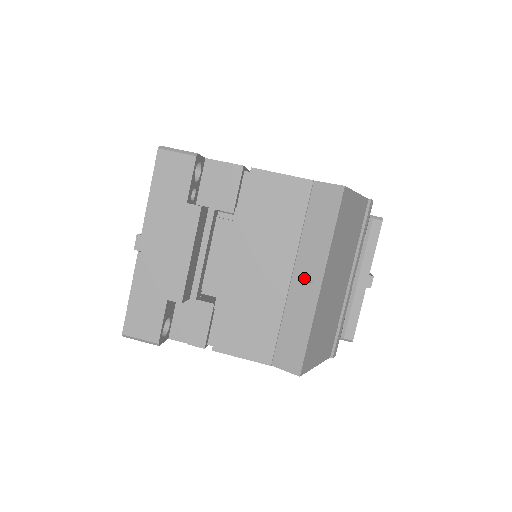
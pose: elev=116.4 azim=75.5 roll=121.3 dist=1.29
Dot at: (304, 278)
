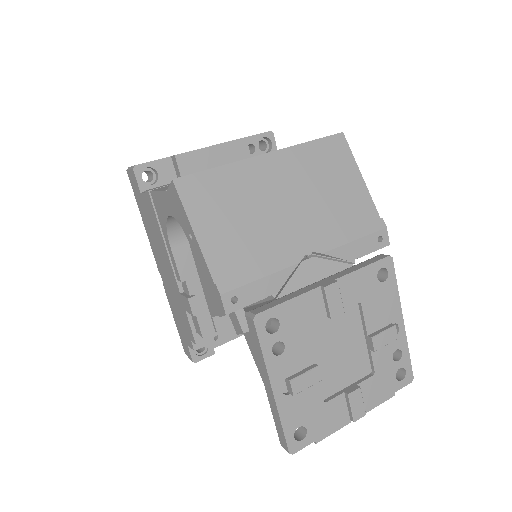
Dot at: occluded
